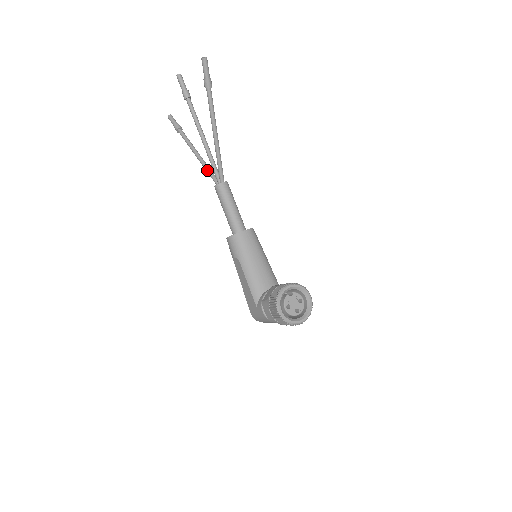
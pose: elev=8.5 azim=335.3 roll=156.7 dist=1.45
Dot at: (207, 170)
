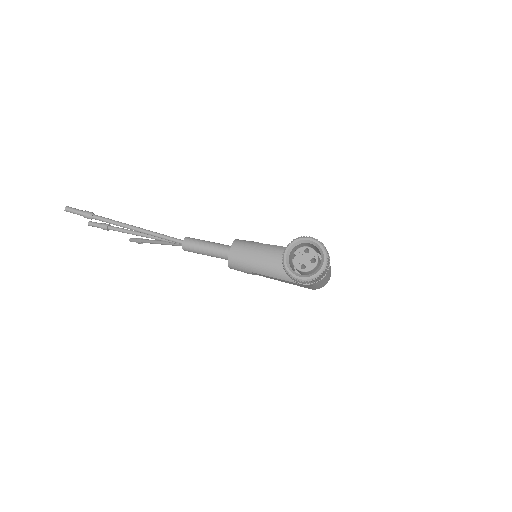
Dot at: (173, 245)
